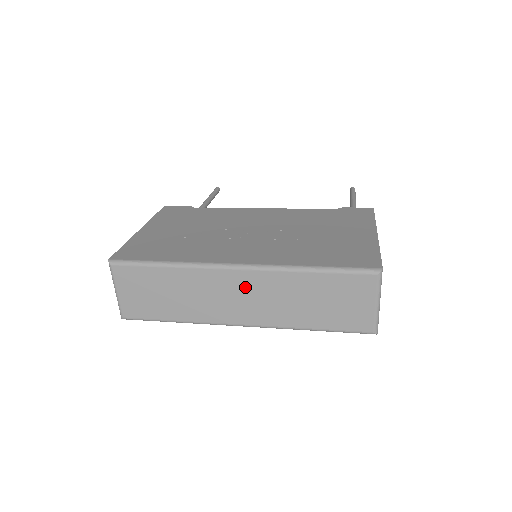
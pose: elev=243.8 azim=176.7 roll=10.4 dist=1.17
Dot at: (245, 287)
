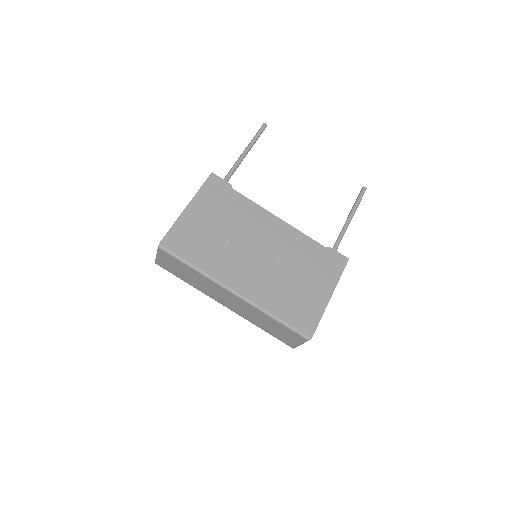
Dot at: (235, 301)
